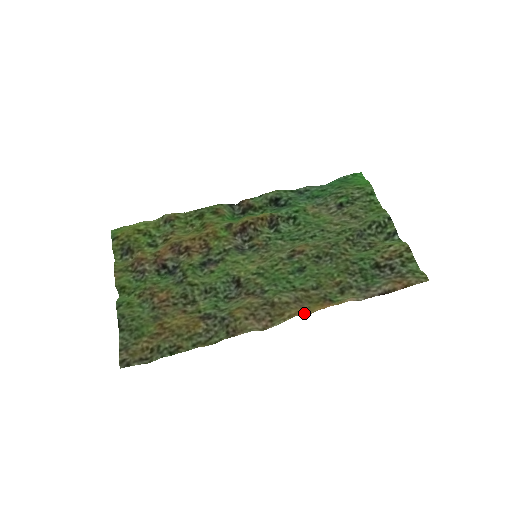
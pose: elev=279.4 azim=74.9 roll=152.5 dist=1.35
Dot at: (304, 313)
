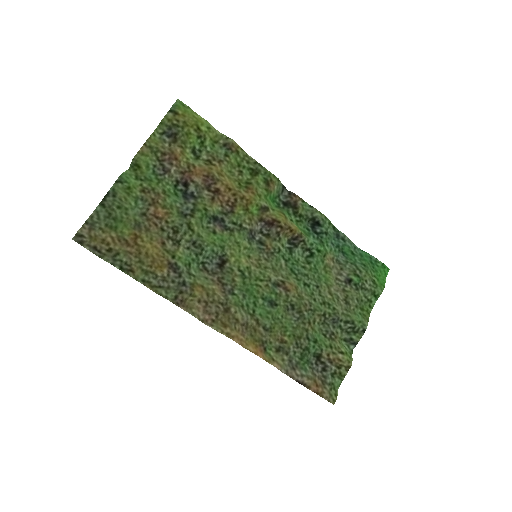
Dot at: (239, 342)
